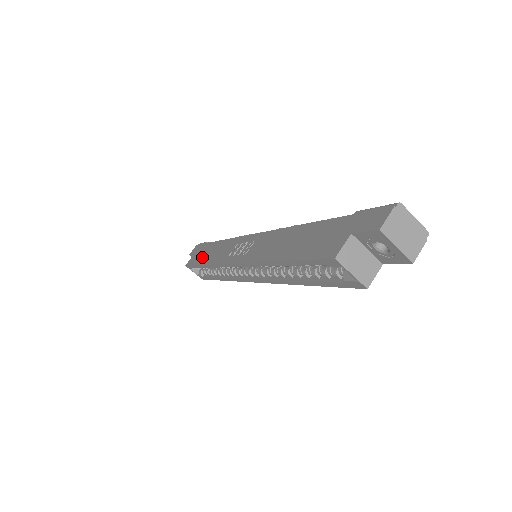
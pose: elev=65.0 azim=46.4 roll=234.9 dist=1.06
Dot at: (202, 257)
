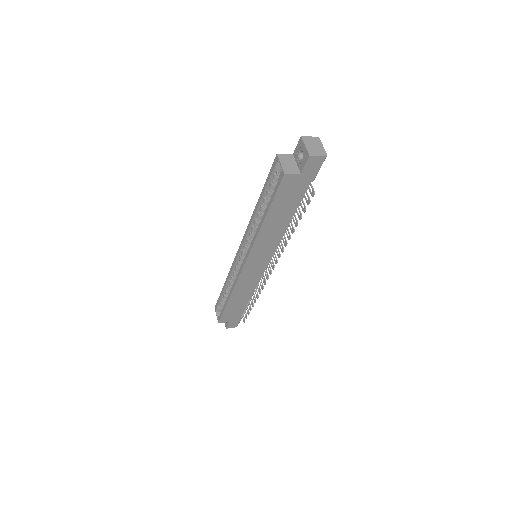
Dot at: occluded
